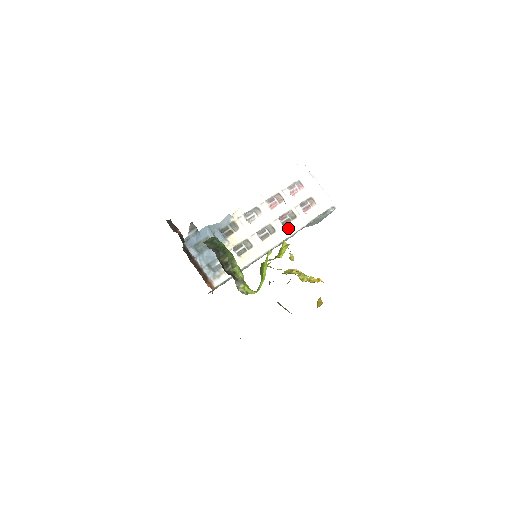
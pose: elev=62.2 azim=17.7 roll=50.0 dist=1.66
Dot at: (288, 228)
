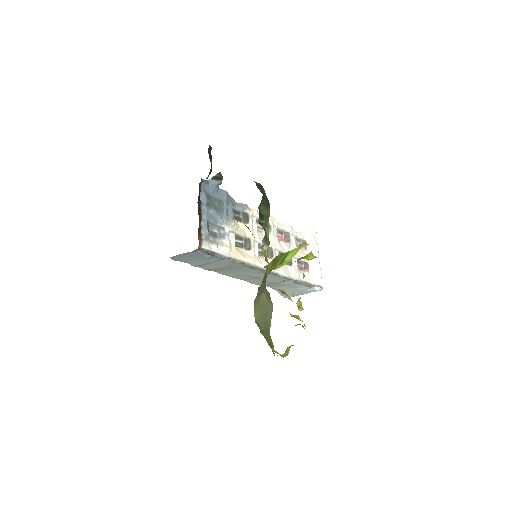
Dot at: (282, 267)
